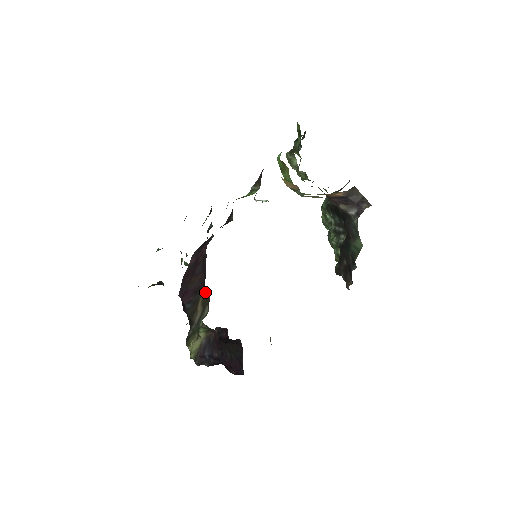
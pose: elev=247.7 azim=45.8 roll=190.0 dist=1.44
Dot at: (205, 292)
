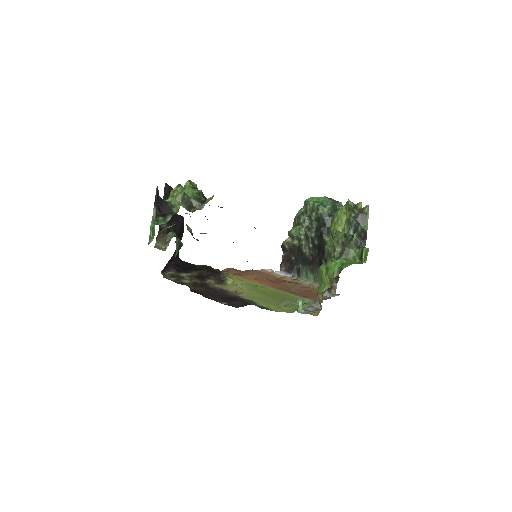
Dot at: occluded
